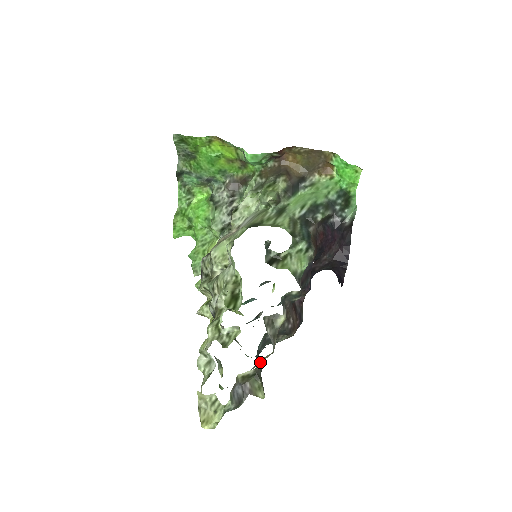
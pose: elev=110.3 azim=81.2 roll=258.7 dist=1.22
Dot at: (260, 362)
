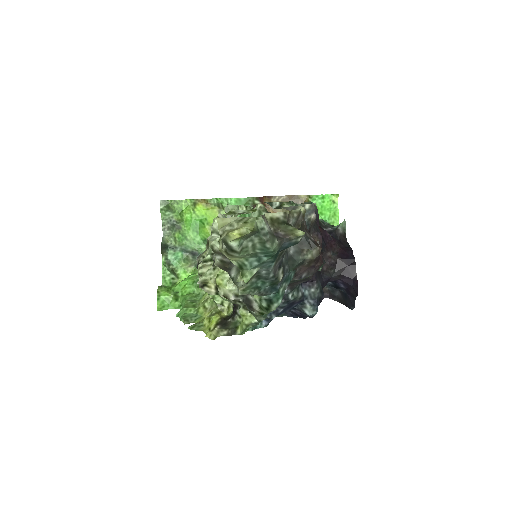
Dot at: (288, 215)
